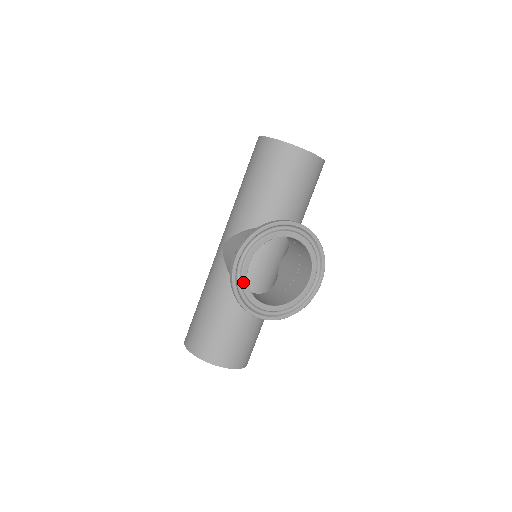
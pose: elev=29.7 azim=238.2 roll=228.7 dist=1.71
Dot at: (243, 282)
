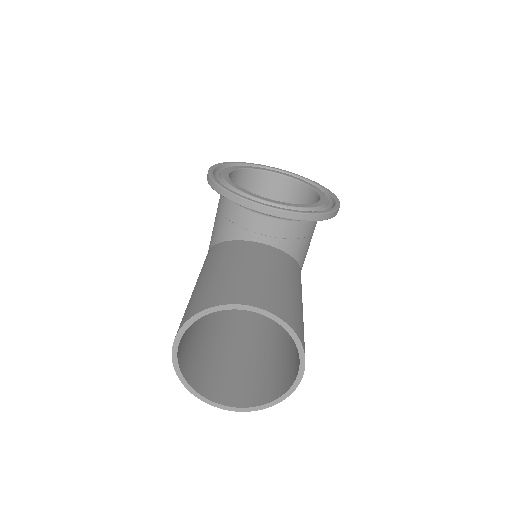
Dot at: (226, 181)
